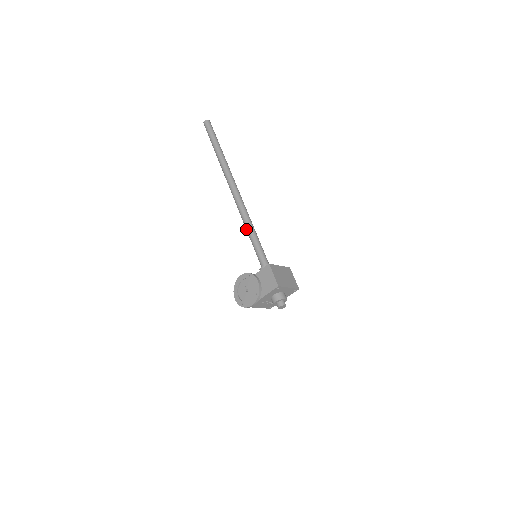
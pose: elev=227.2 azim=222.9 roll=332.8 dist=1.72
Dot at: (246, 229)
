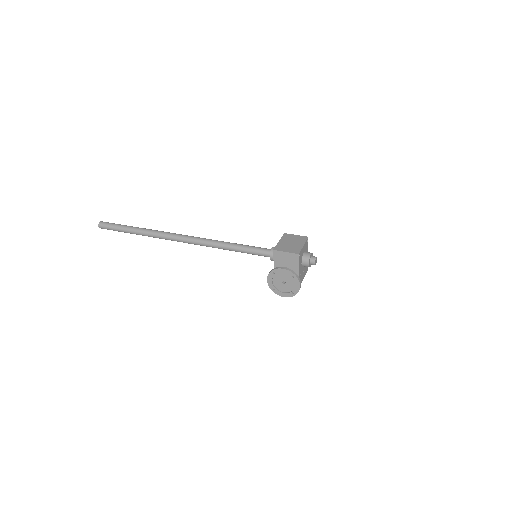
Dot at: occluded
